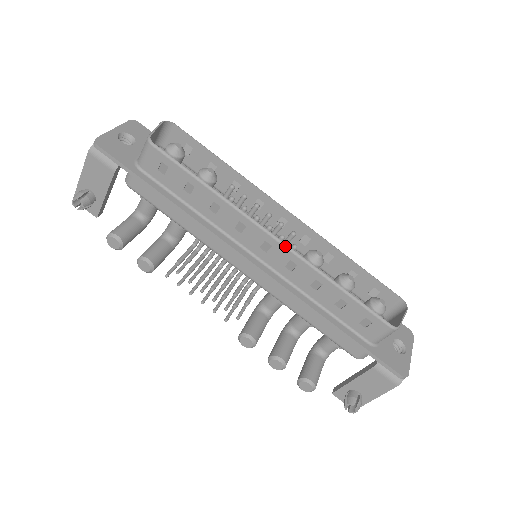
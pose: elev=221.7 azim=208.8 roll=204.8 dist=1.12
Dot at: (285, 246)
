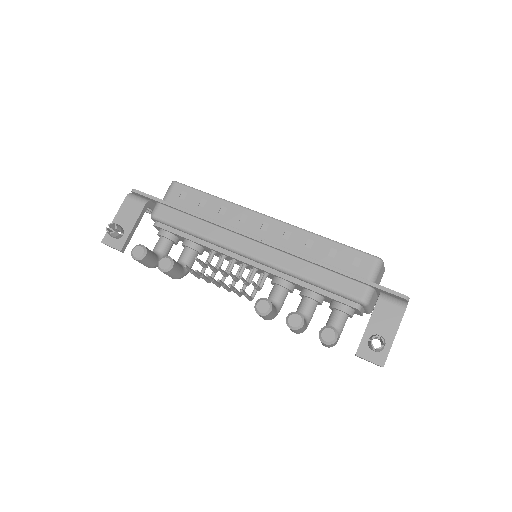
Dot at: (279, 220)
